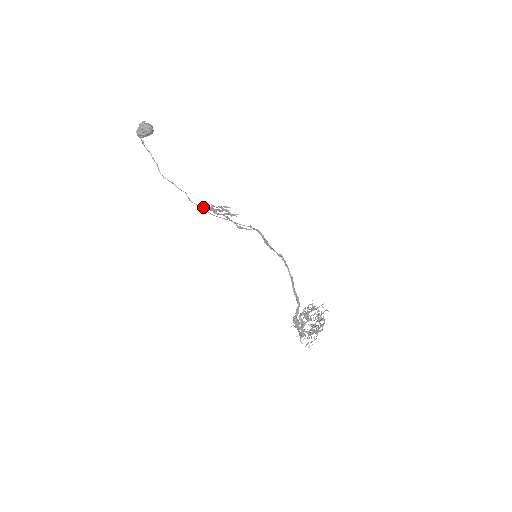
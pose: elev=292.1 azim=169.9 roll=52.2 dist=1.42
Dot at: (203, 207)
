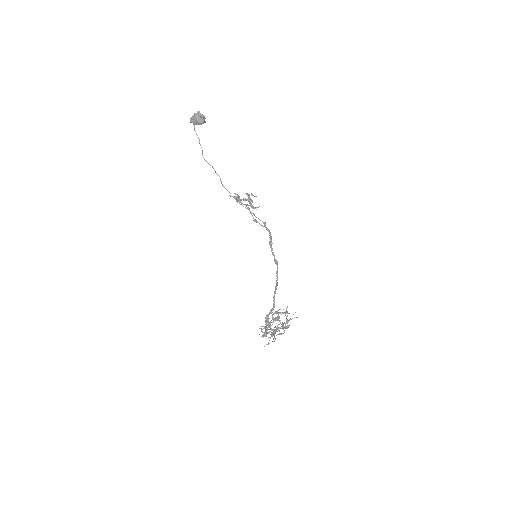
Dot at: (230, 196)
